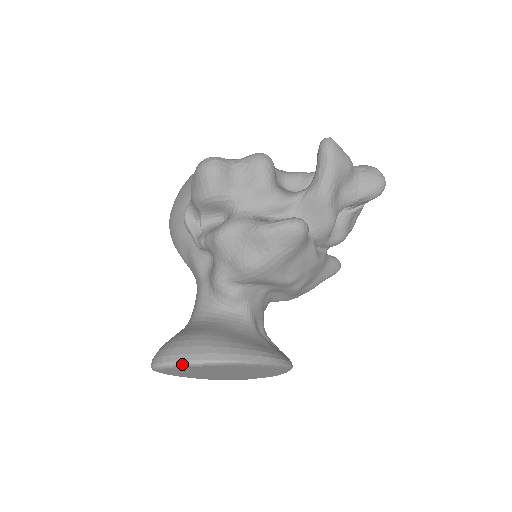
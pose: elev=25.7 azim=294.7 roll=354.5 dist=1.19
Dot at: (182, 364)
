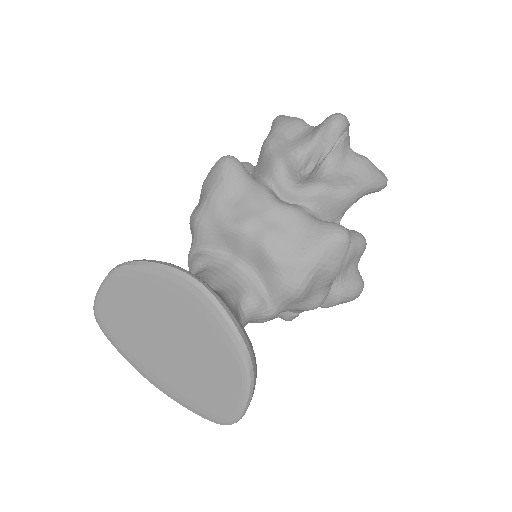
Dot at: (99, 287)
